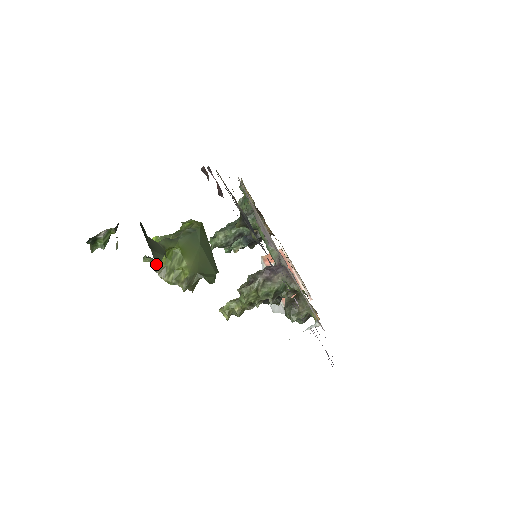
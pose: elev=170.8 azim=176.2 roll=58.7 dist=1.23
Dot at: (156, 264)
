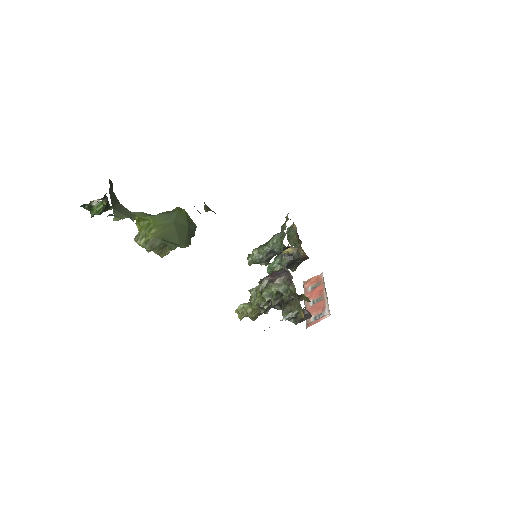
Dot at: occluded
